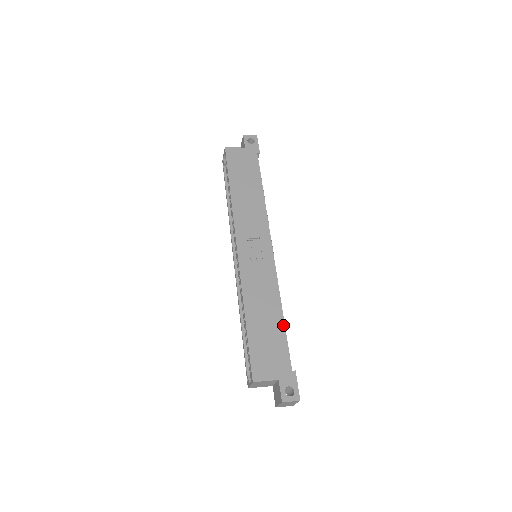
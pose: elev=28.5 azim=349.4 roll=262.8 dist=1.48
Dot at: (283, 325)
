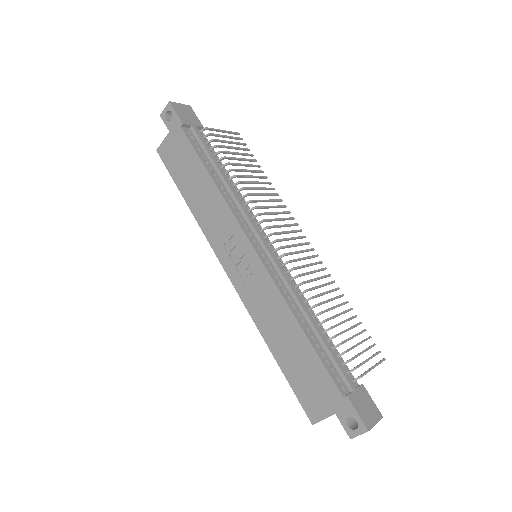
Dot at: (309, 344)
